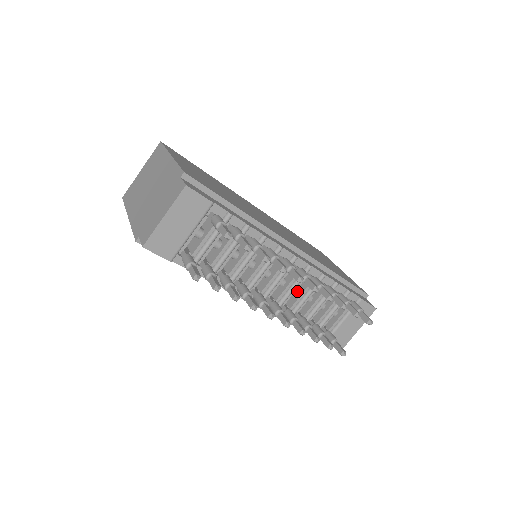
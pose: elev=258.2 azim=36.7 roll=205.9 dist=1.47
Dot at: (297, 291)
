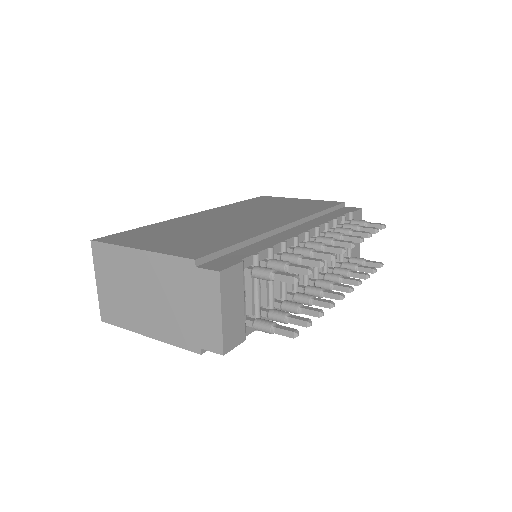
Dot at: occluded
